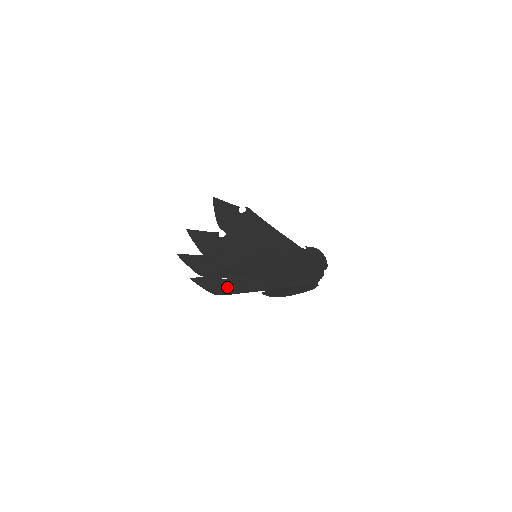
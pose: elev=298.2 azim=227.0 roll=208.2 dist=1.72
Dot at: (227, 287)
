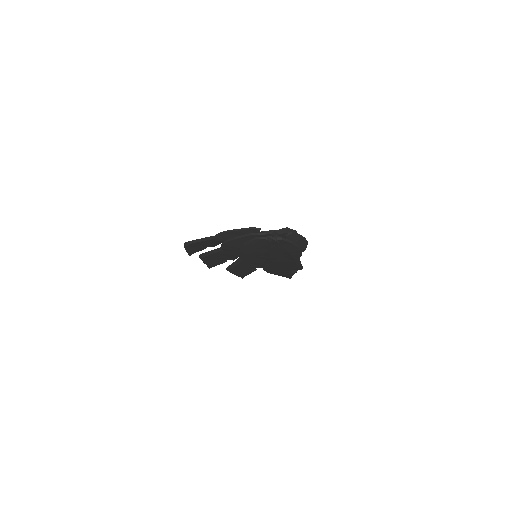
Dot at: occluded
